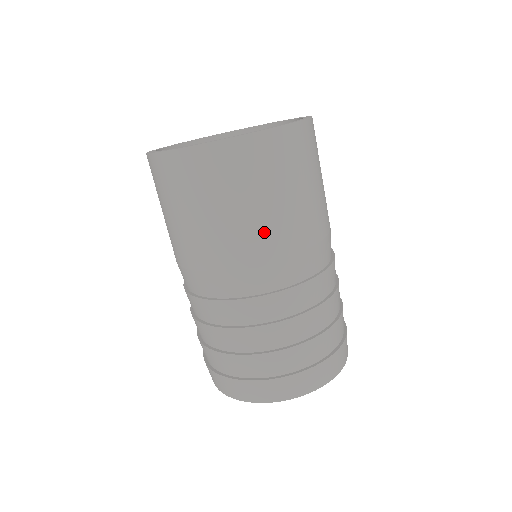
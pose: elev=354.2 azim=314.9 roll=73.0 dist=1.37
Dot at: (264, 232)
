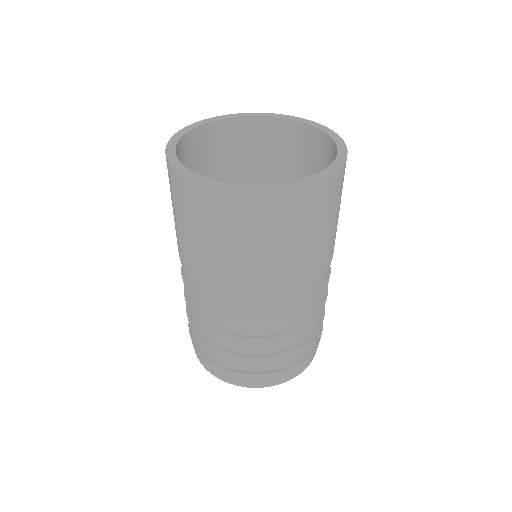
Dot at: (327, 250)
